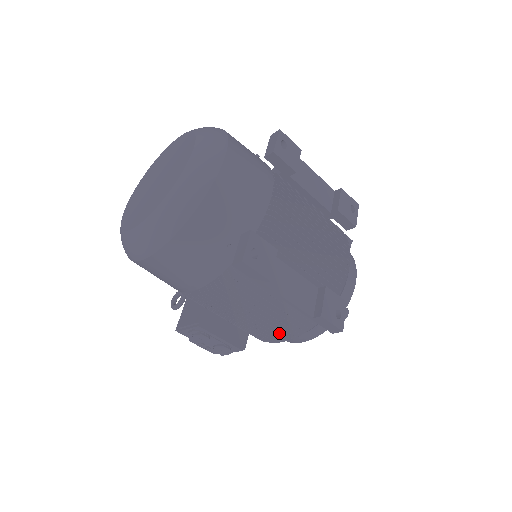
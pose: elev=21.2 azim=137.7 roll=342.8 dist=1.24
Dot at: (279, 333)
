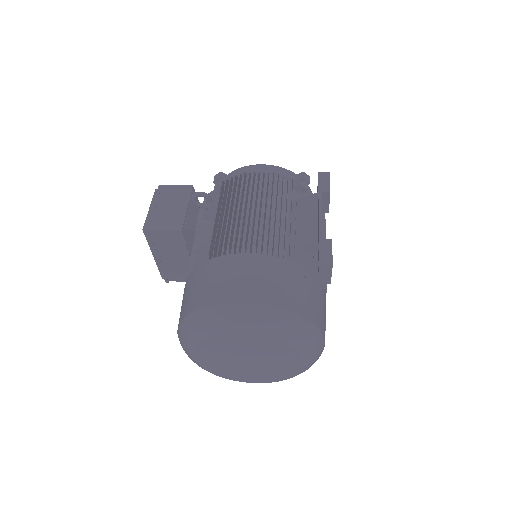
Dot at: occluded
